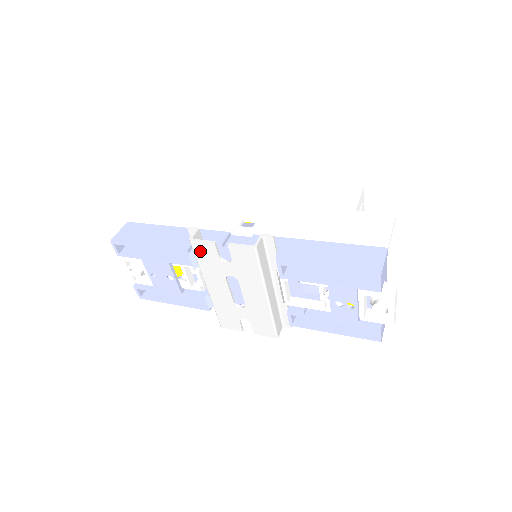
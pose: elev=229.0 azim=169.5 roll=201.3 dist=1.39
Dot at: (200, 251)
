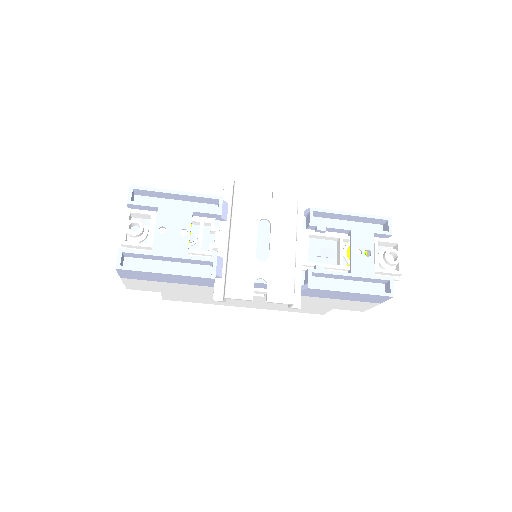
Dot at: (242, 191)
